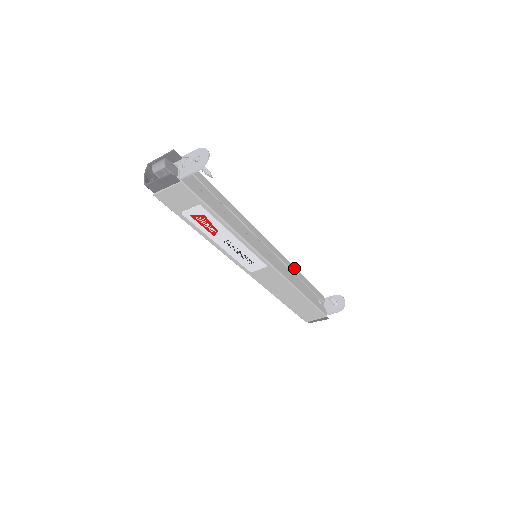
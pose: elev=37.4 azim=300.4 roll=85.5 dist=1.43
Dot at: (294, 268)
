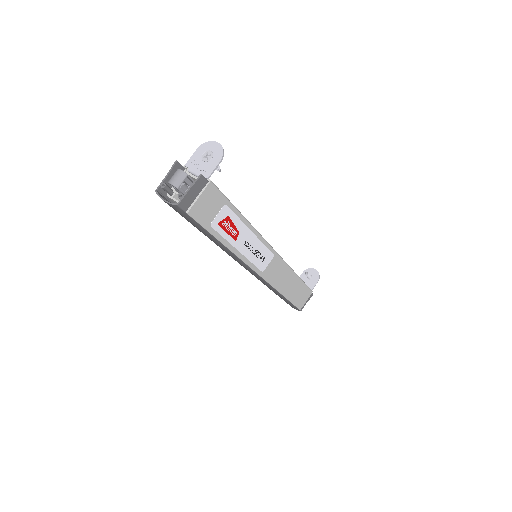
Dot at: occluded
